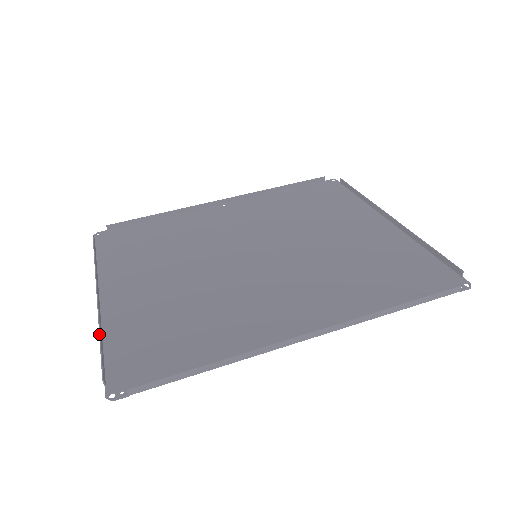
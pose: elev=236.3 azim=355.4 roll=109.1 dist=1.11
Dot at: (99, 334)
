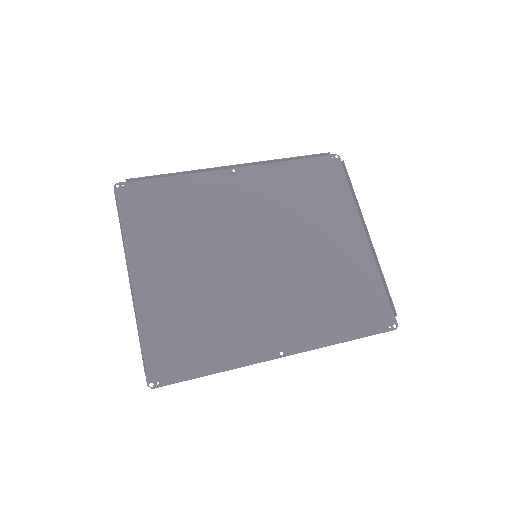
Dot at: (137, 329)
